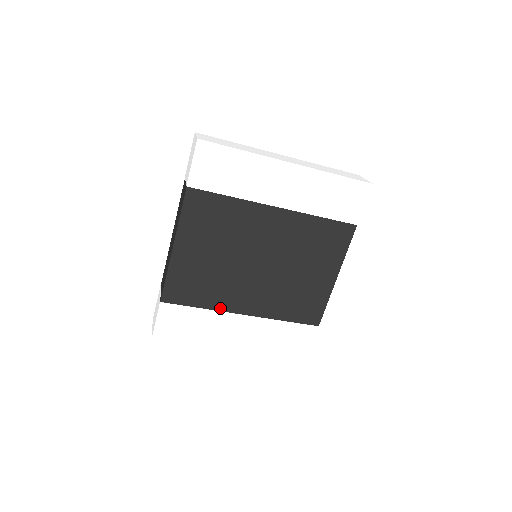
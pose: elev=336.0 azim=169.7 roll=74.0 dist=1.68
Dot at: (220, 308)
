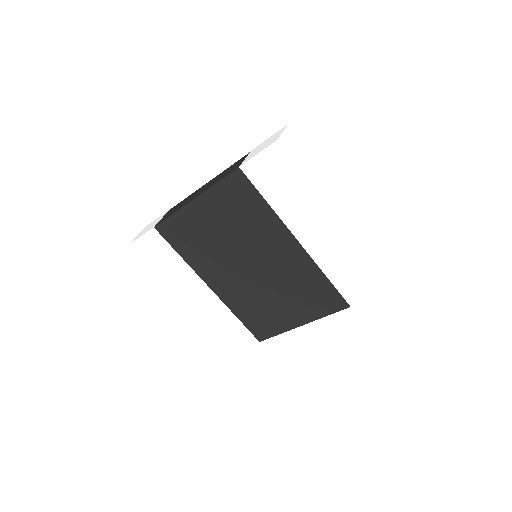
Dot at: (196, 269)
